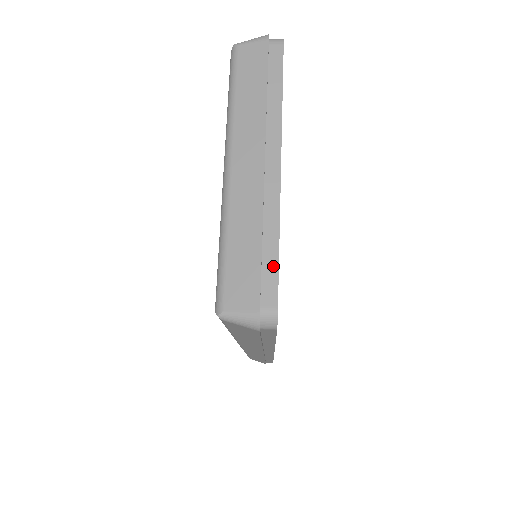
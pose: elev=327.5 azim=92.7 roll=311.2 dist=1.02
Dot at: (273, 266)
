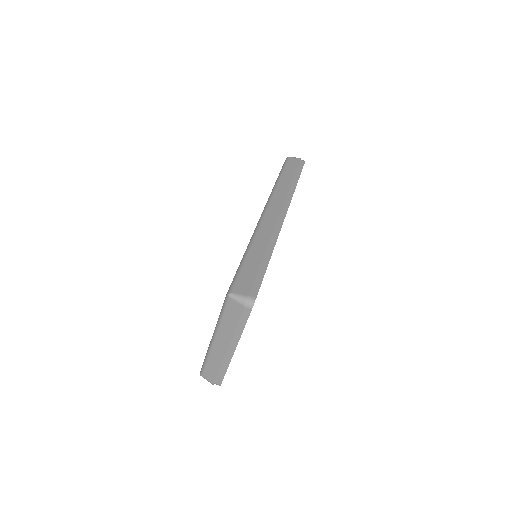
Dot at: (222, 376)
